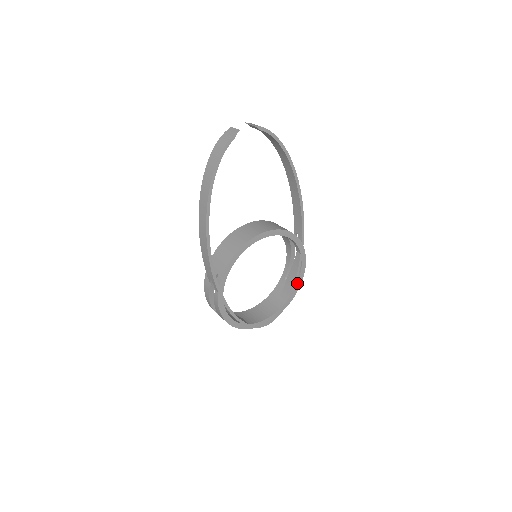
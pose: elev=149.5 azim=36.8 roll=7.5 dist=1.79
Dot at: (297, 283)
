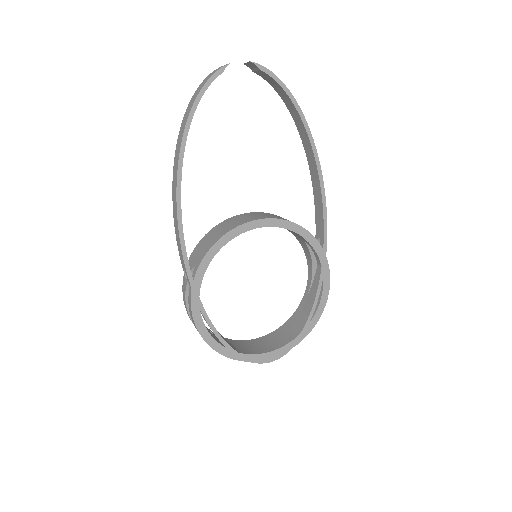
Dot at: (316, 310)
